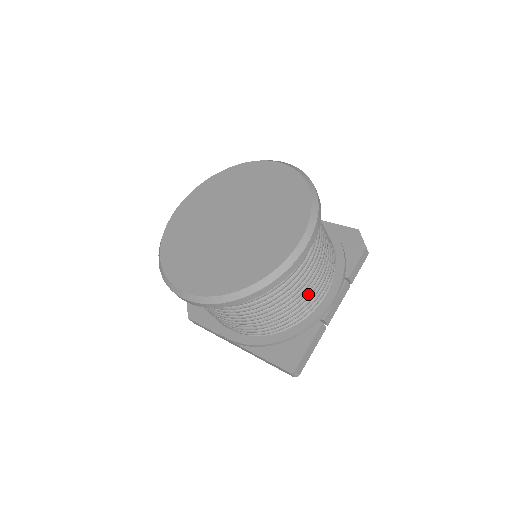
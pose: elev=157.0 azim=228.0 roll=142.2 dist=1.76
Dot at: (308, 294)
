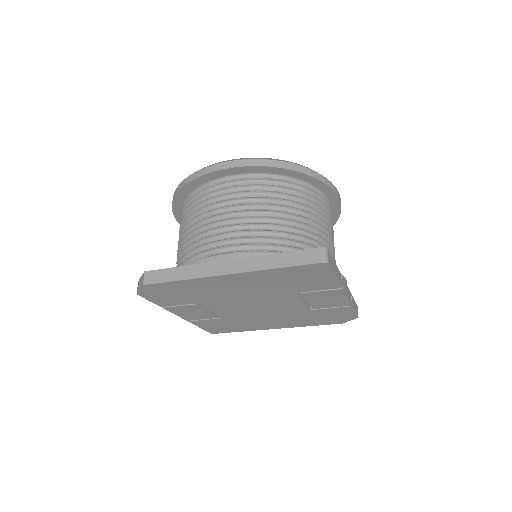
Dot at: (327, 247)
